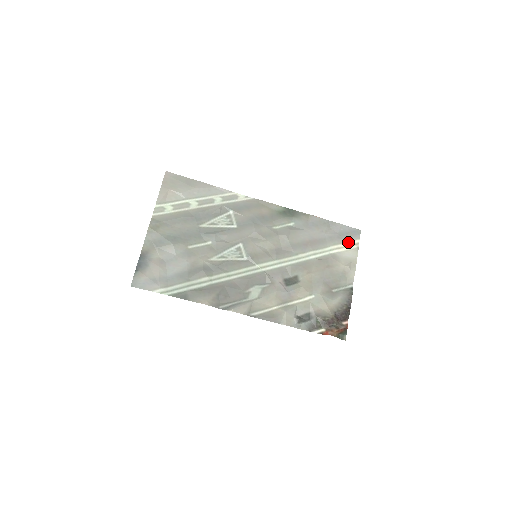
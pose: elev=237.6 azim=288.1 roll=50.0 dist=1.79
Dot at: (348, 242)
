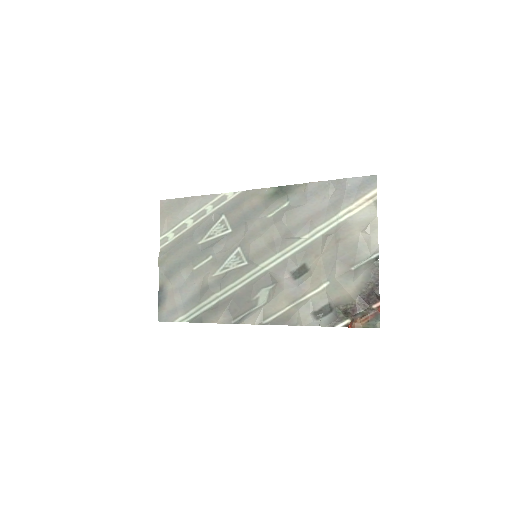
Dot at: (361, 198)
